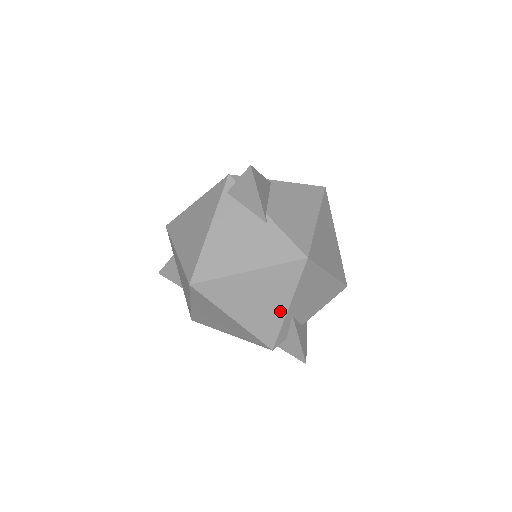
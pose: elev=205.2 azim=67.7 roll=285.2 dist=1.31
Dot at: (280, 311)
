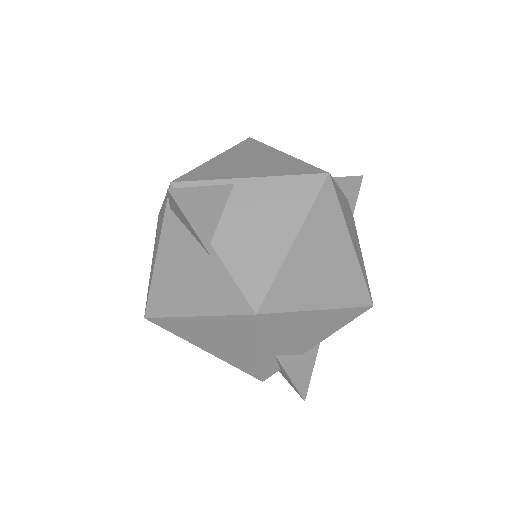
Dot at: (251, 354)
